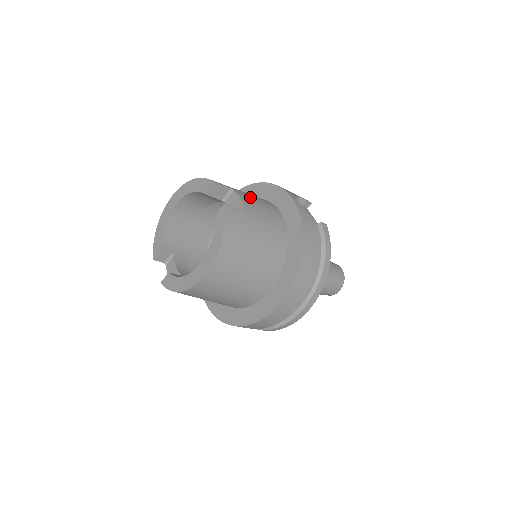
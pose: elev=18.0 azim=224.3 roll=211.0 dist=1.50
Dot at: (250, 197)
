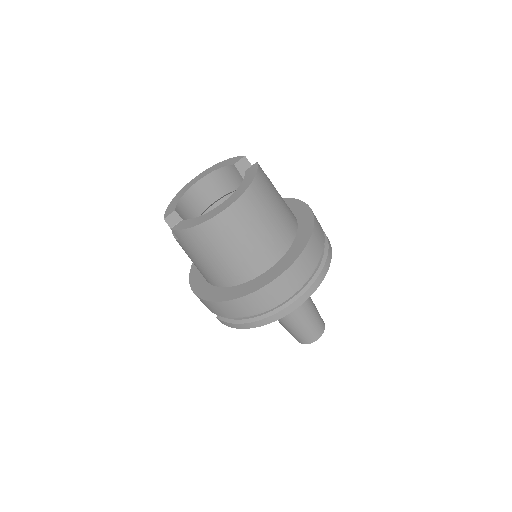
Dot at: occluded
